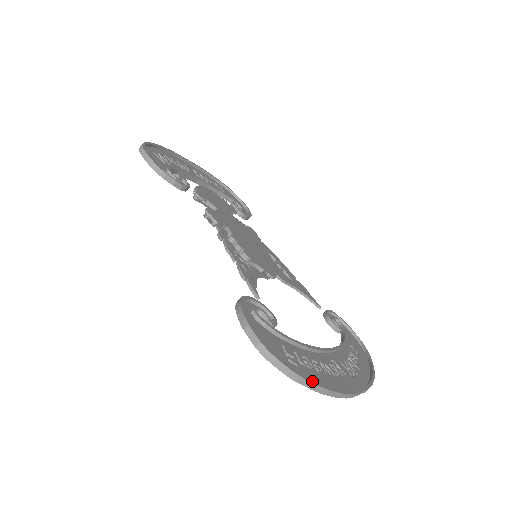
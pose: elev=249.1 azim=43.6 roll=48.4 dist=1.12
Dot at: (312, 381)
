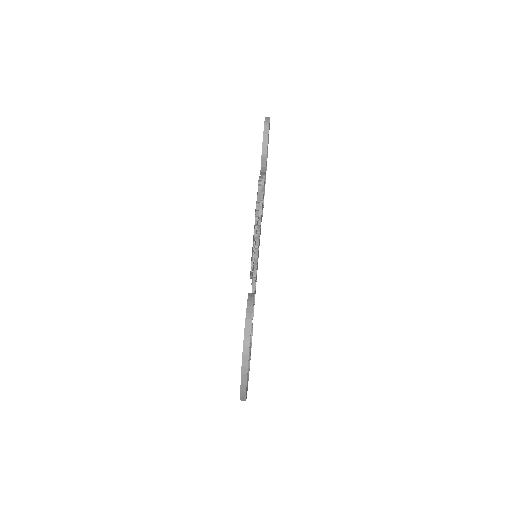
Dot at: occluded
